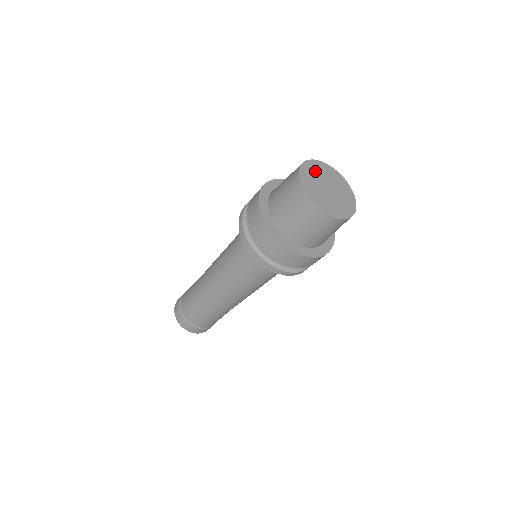
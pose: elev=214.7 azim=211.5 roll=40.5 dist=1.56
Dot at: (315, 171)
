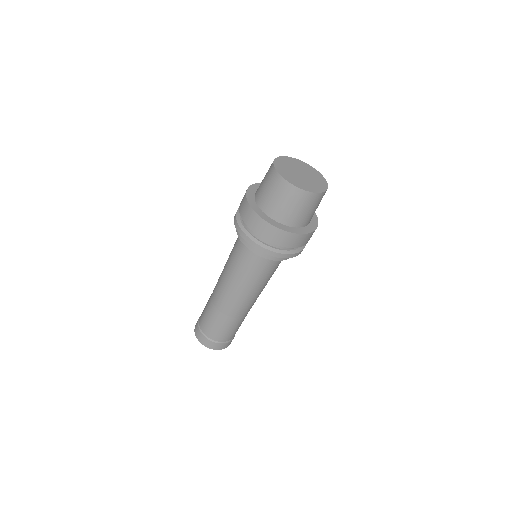
Dot at: (303, 167)
